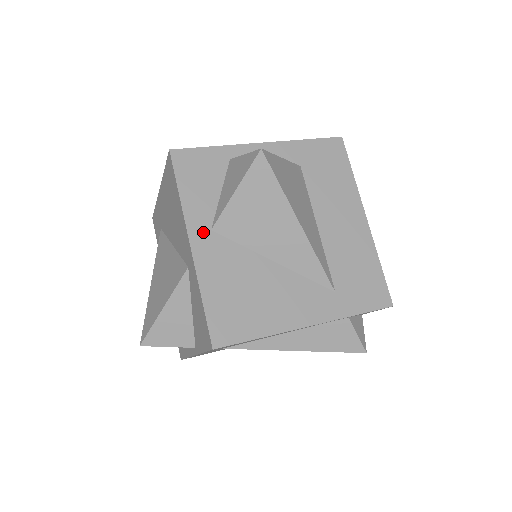
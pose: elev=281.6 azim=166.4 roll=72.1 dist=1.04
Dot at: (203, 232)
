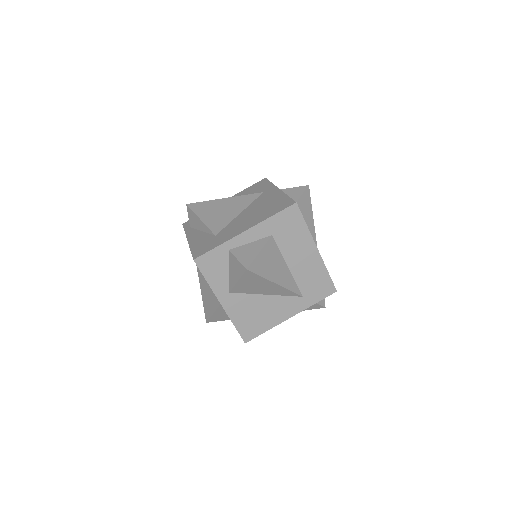
Dot at: (225, 295)
